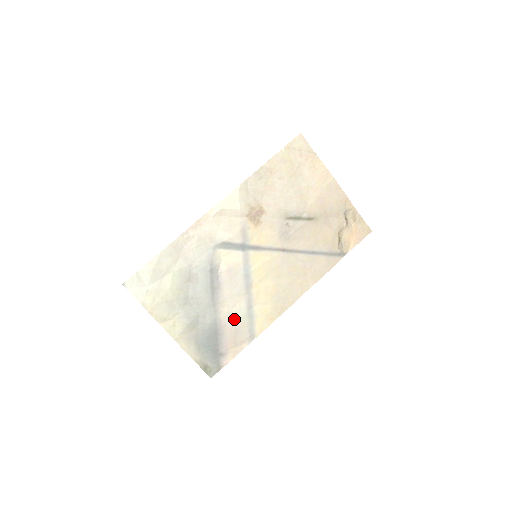
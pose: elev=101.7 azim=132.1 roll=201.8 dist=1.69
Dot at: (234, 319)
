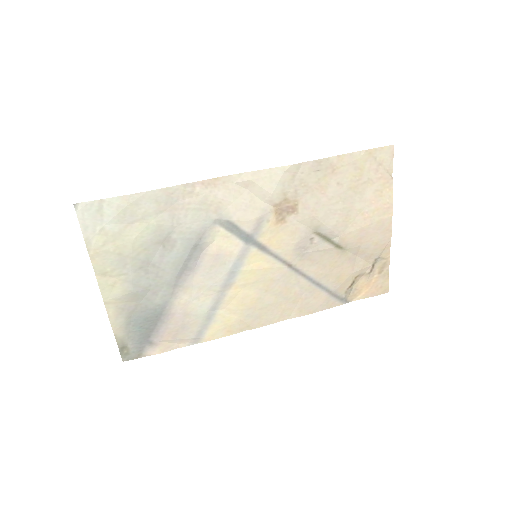
Dot at: (188, 312)
